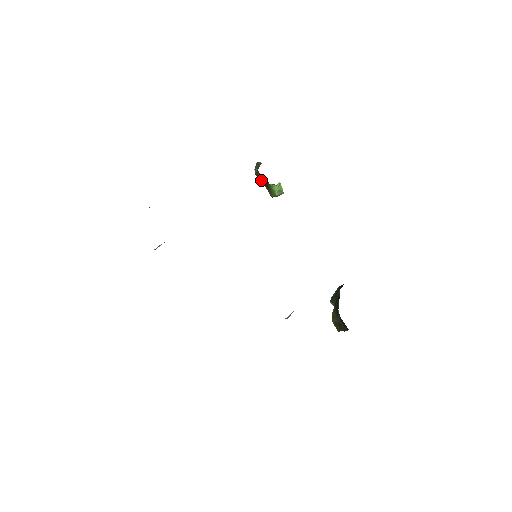
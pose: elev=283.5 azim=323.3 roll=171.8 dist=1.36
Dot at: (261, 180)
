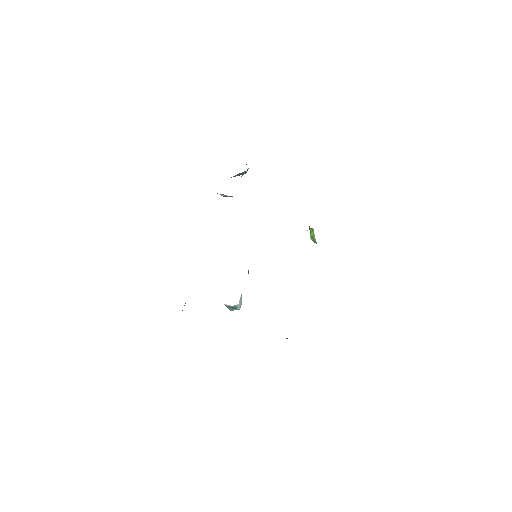
Dot at: occluded
